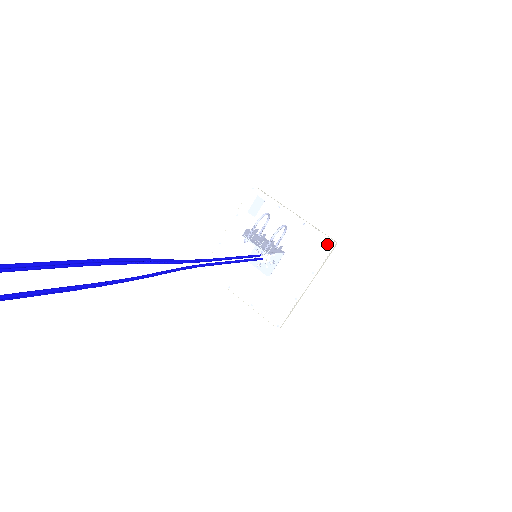
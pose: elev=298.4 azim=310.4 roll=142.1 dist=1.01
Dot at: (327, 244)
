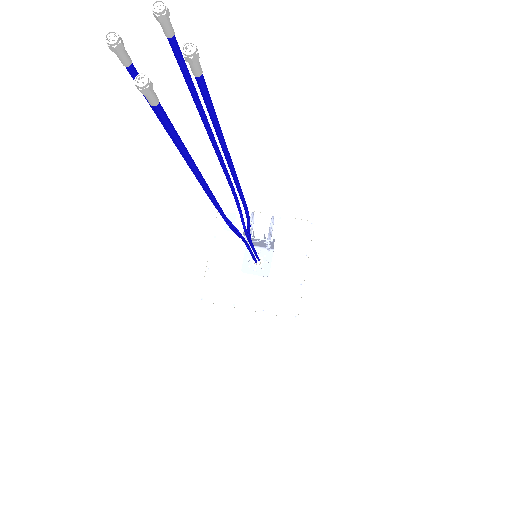
Dot at: (307, 226)
